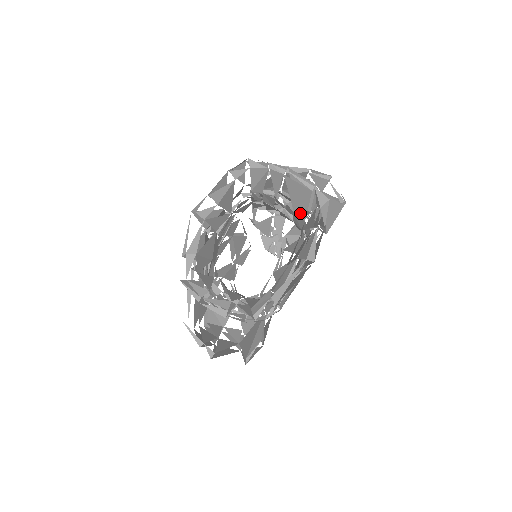
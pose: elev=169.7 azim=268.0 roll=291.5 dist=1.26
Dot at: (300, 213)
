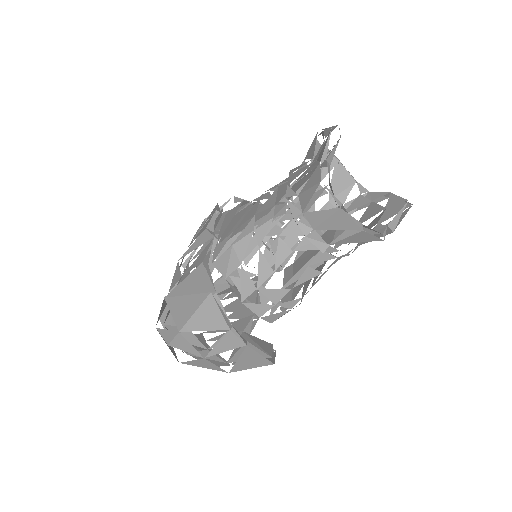
Dot at: (335, 203)
